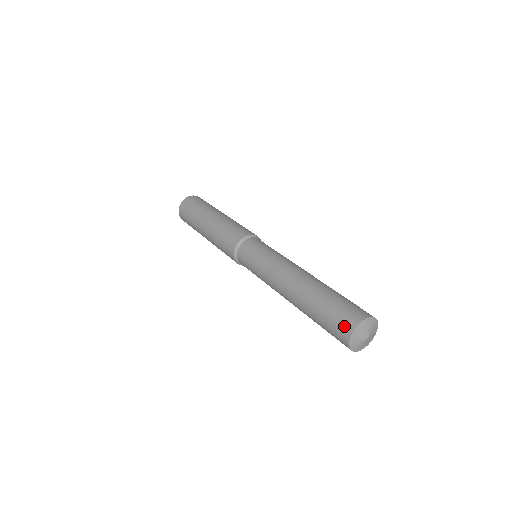
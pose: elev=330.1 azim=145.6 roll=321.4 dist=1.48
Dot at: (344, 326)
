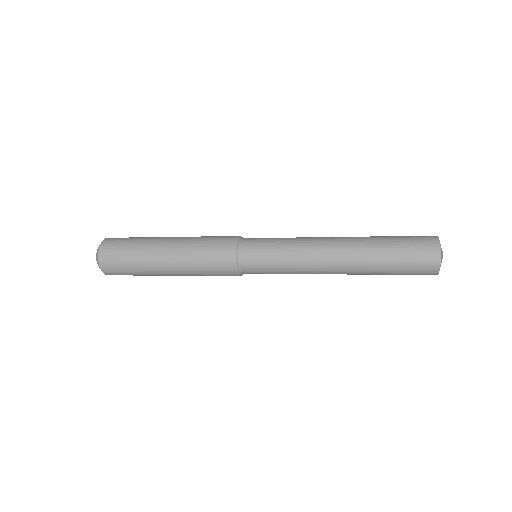
Dot at: (428, 259)
